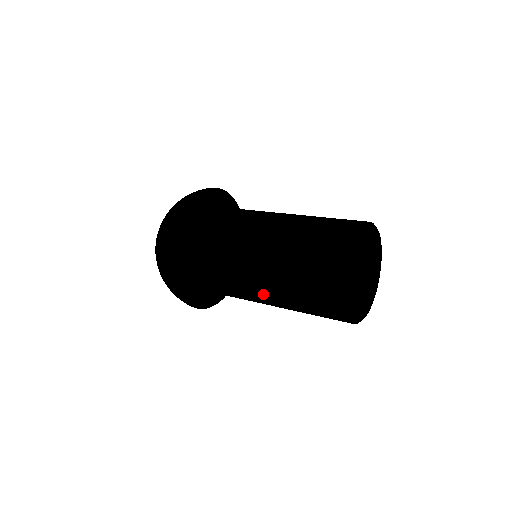
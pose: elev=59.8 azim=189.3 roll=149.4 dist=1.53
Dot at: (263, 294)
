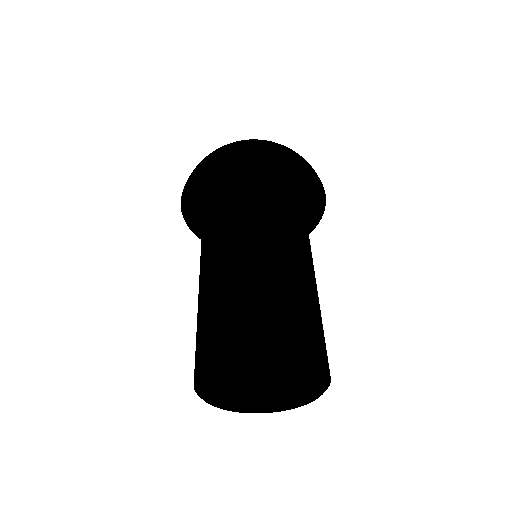
Dot at: occluded
